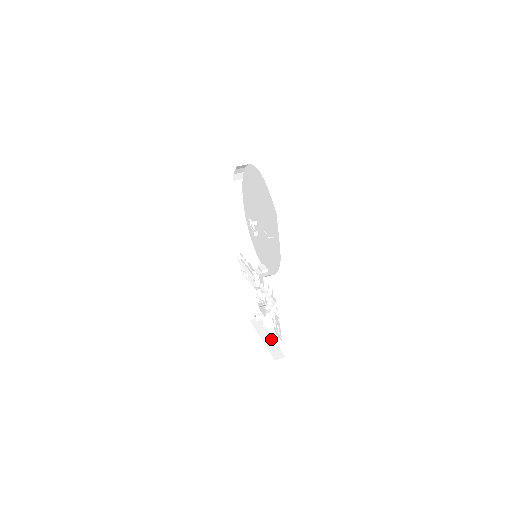
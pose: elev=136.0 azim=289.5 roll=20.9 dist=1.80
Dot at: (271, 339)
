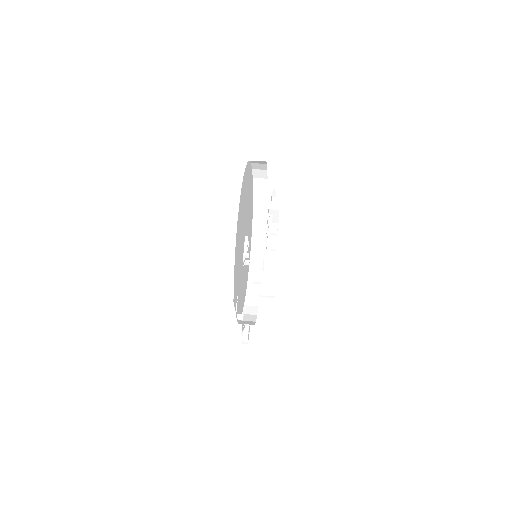
Dot at: (242, 342)
